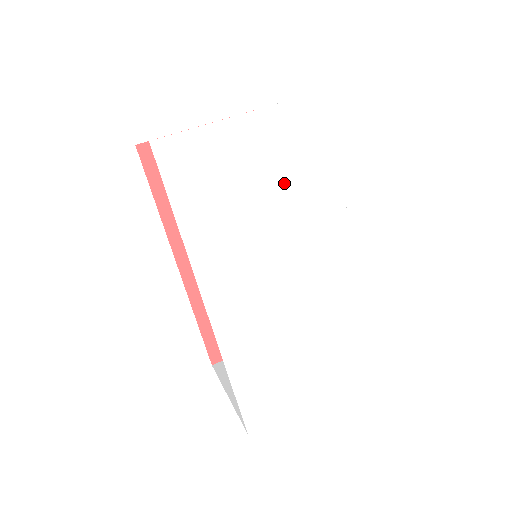
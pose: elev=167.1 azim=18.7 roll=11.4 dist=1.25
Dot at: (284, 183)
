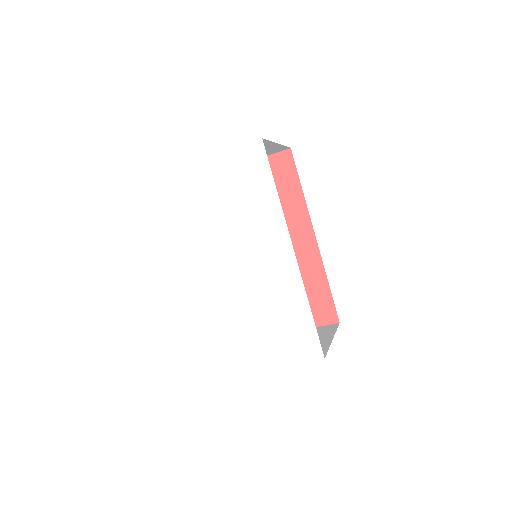
Dot at: (238, 201)
